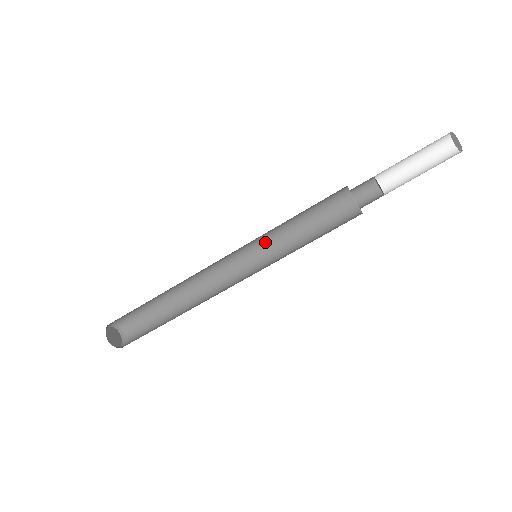
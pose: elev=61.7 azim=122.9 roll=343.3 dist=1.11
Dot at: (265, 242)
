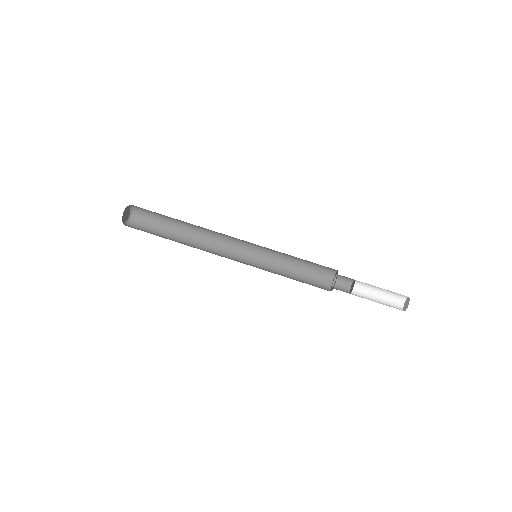
Dot at: (265, 257)
